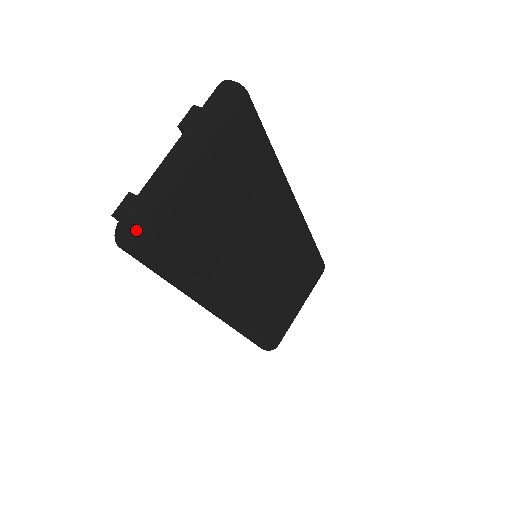
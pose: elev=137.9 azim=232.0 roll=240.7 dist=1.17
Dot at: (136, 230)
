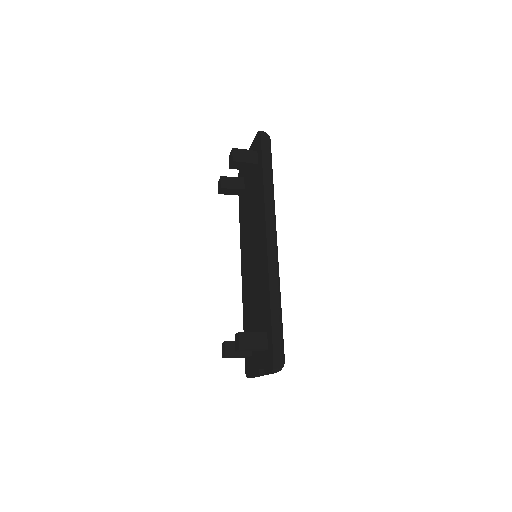
Dot at: occluded
